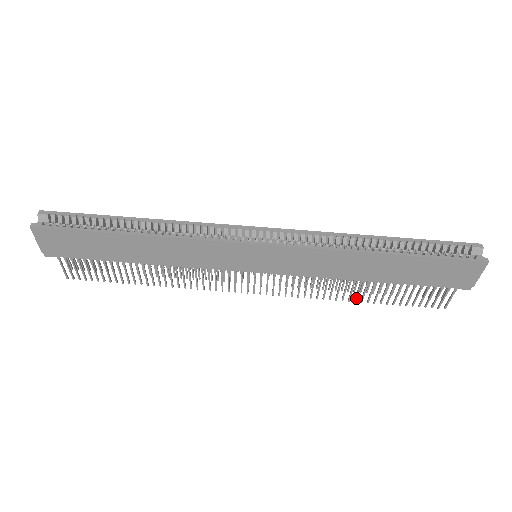
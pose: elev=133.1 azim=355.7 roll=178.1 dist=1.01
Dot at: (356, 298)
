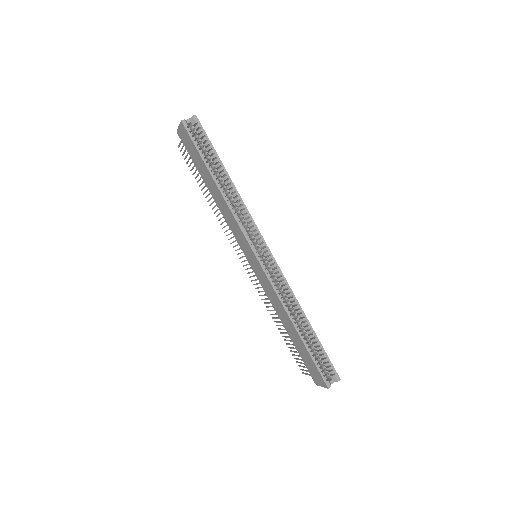
Dot at: occluded
